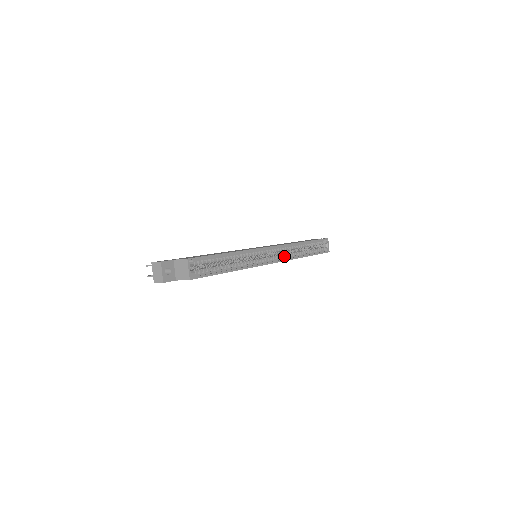
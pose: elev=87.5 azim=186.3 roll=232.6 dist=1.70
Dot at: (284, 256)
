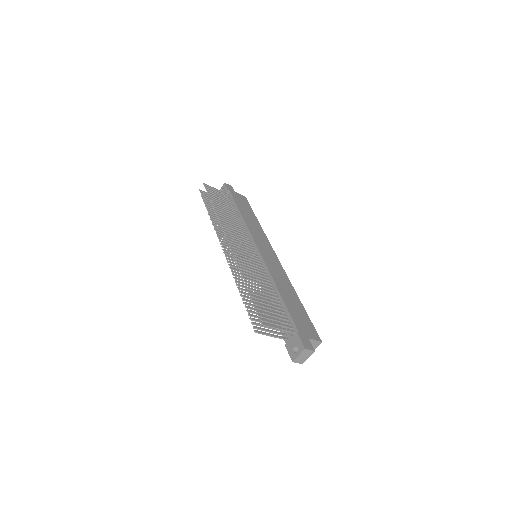
Dot at: occluded
